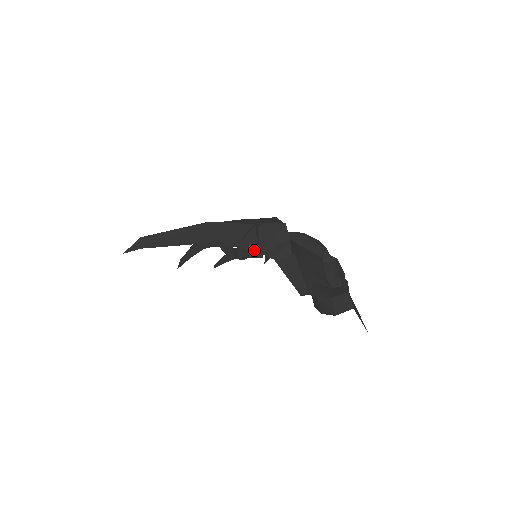
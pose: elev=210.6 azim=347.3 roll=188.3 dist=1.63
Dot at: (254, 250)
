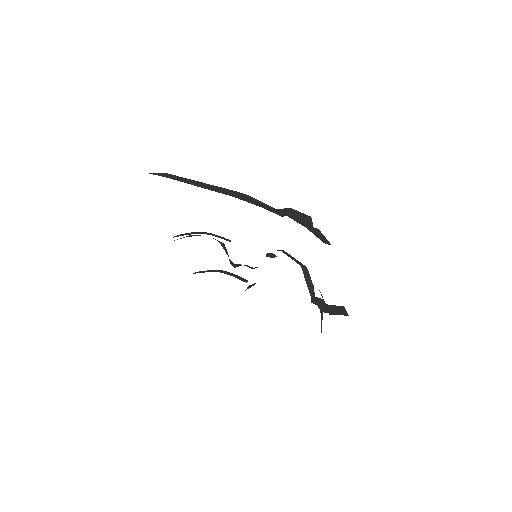
Dot at: (279, 215)
